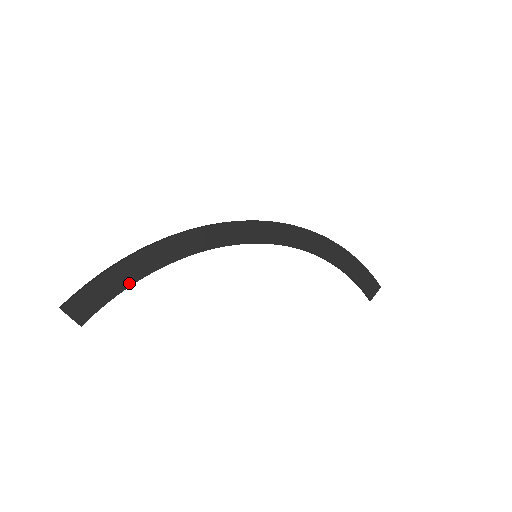
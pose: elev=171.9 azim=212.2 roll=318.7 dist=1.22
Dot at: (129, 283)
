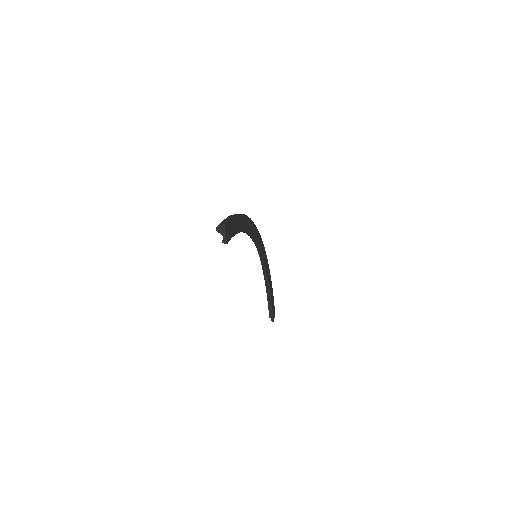
Dot at: (237, 231)
